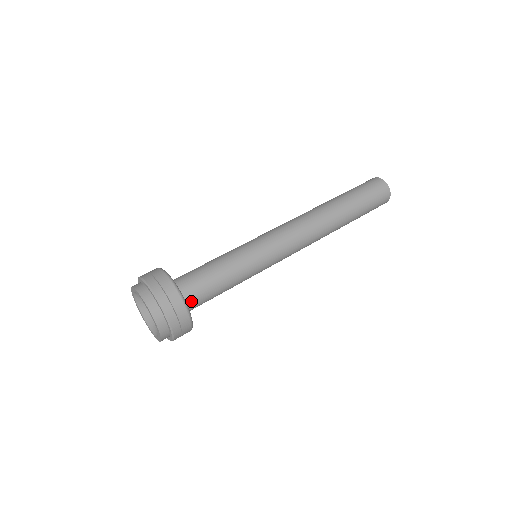
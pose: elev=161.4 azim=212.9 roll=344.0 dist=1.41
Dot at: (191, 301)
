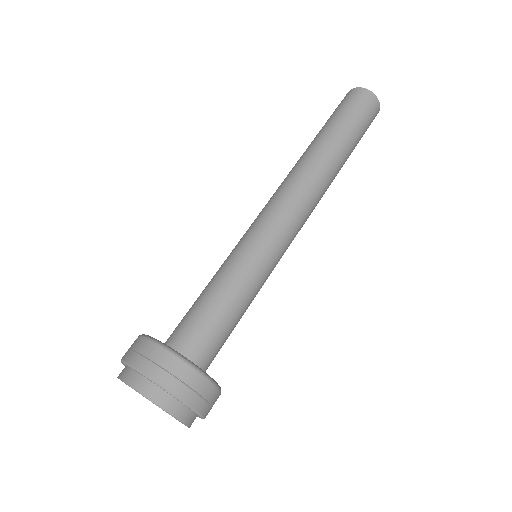
Dot at: (209, 364)
